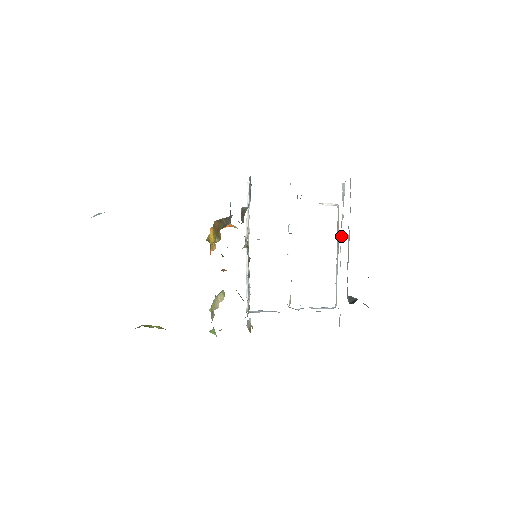
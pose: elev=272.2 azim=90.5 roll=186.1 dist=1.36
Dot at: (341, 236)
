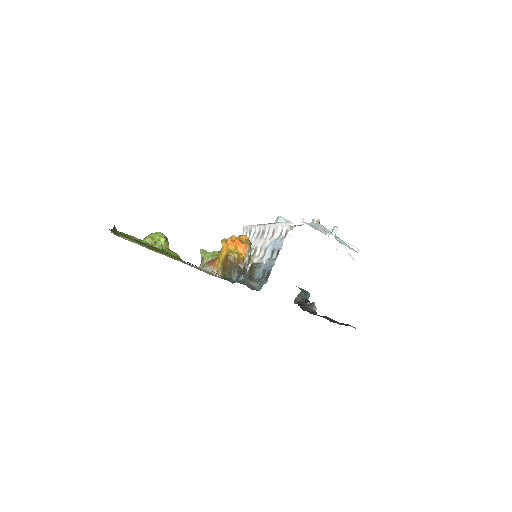
Dot at: occluded
